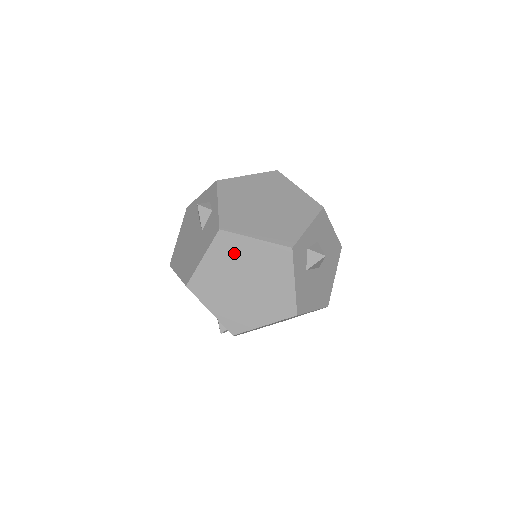
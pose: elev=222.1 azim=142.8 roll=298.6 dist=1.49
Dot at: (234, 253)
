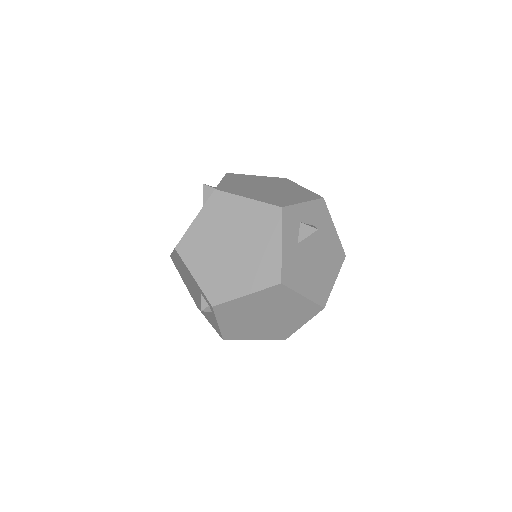
Dot at: (225, 213)
